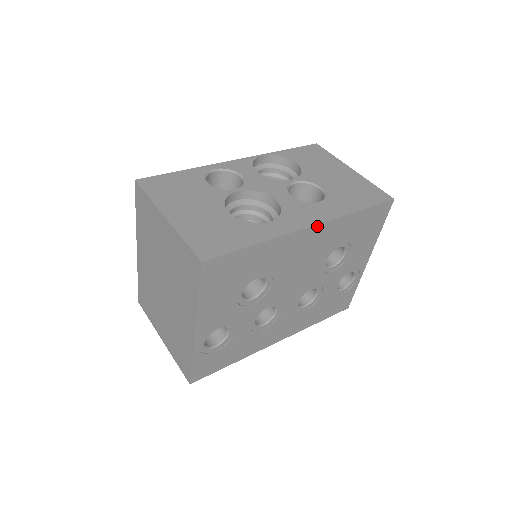
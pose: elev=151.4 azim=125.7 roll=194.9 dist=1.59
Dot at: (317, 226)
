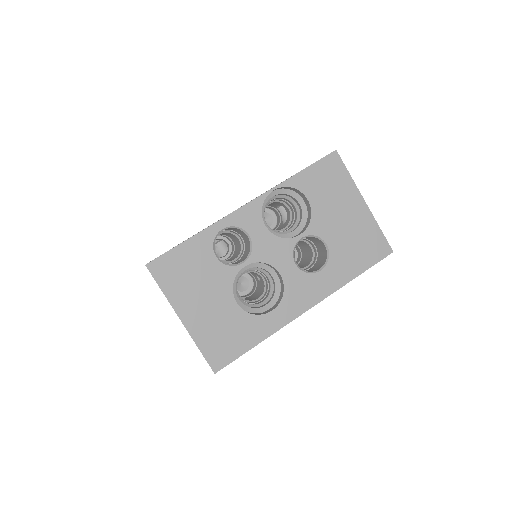
Dot at: (313, 305)
